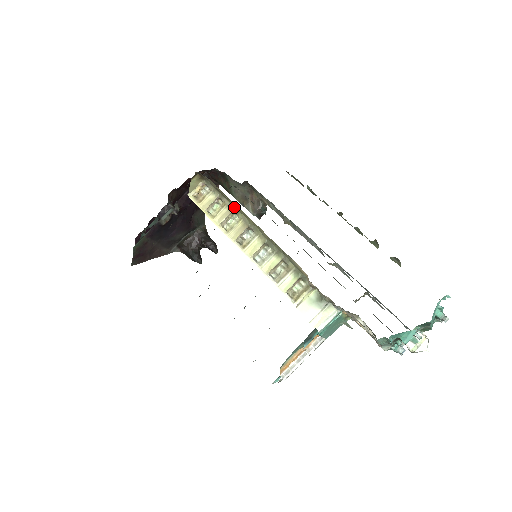
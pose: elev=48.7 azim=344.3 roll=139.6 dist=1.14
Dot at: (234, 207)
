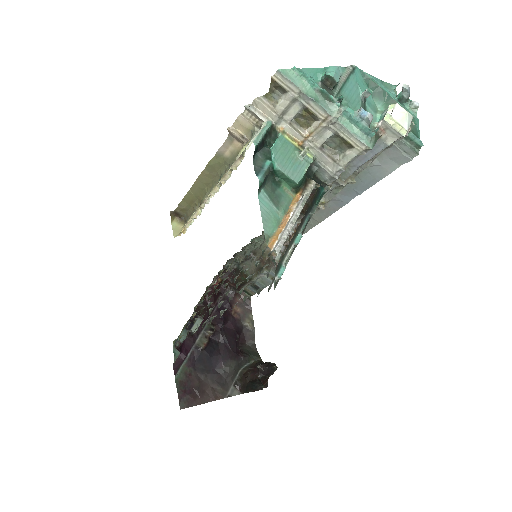
Dot at: (200, 202)
